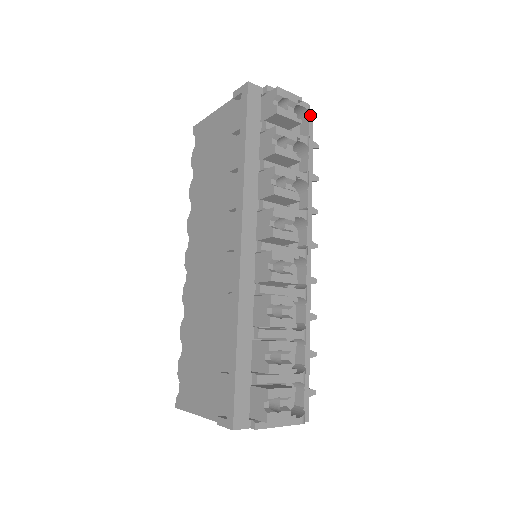
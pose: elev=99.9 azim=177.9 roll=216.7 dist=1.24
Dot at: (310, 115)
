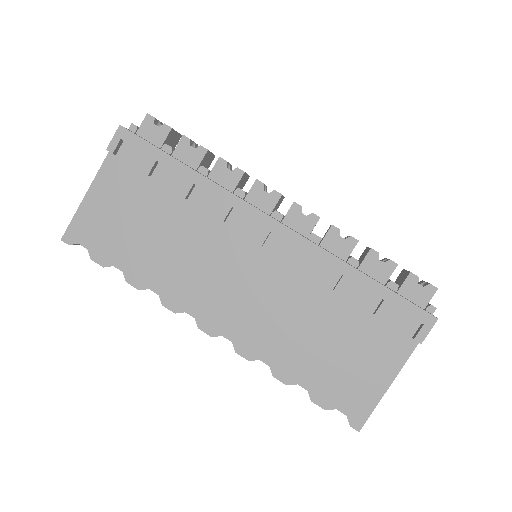
Dot at: occluded
